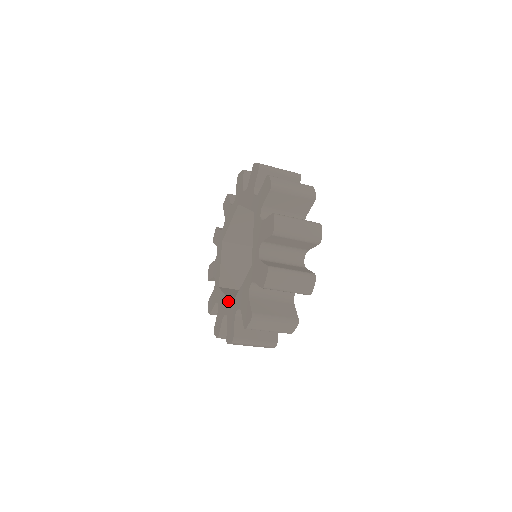
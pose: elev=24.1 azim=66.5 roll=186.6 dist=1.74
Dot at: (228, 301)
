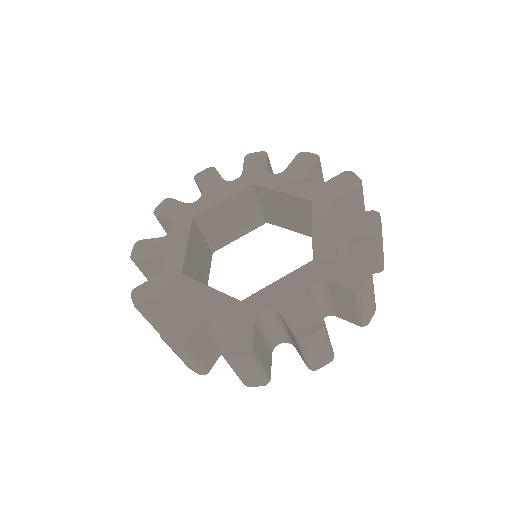
Dot at: (182, 260)
